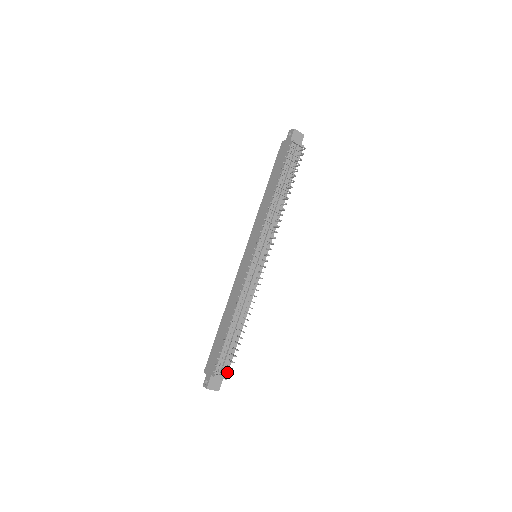
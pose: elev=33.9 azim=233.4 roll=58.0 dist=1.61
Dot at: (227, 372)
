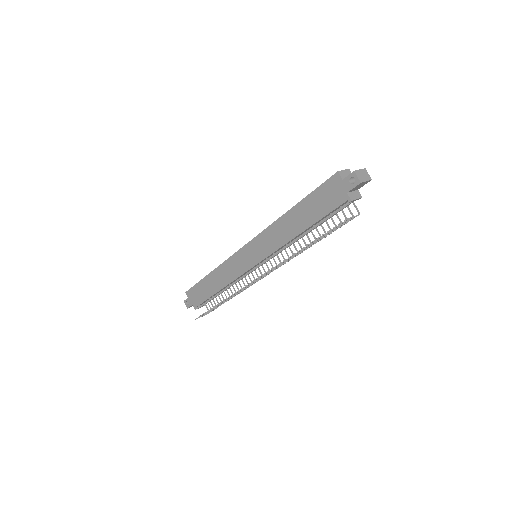
Dot at: occluded
